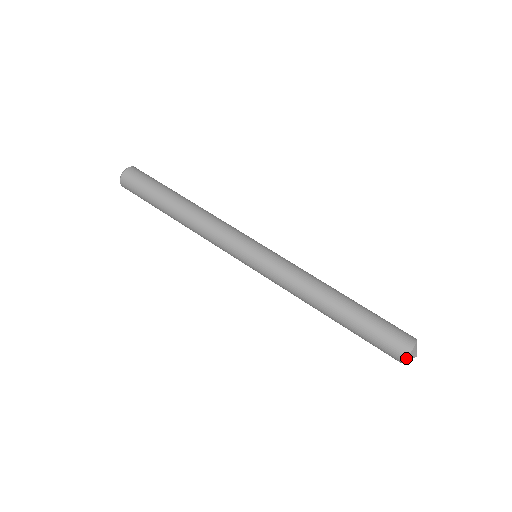
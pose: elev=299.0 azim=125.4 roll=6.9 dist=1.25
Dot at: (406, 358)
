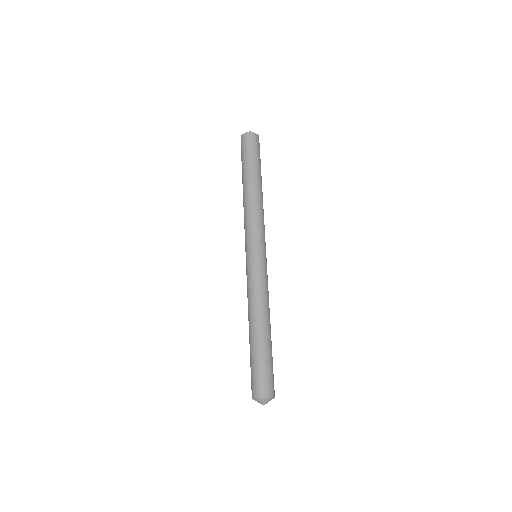
Dot at: (256, 397)
